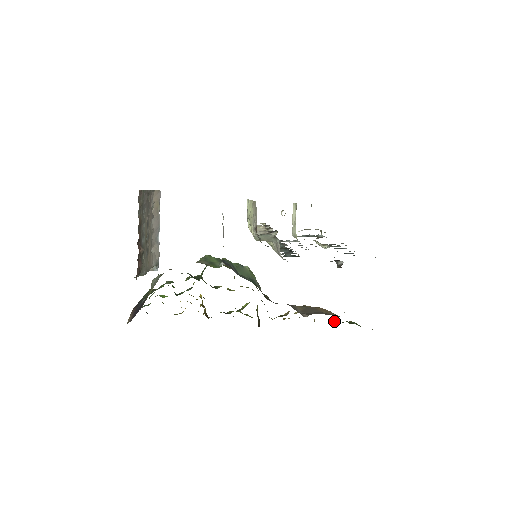
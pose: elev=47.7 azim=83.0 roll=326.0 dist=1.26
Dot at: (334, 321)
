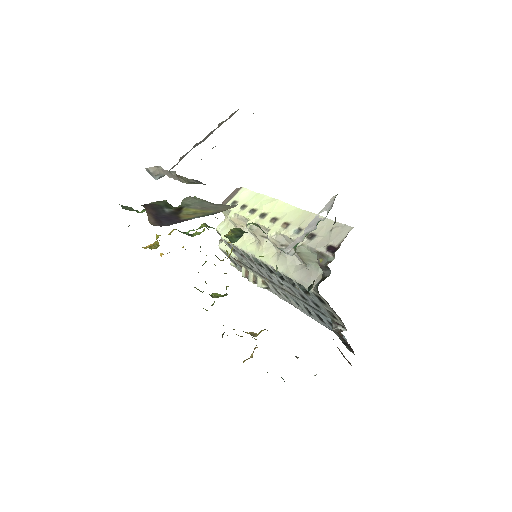
Dot at: occluded
